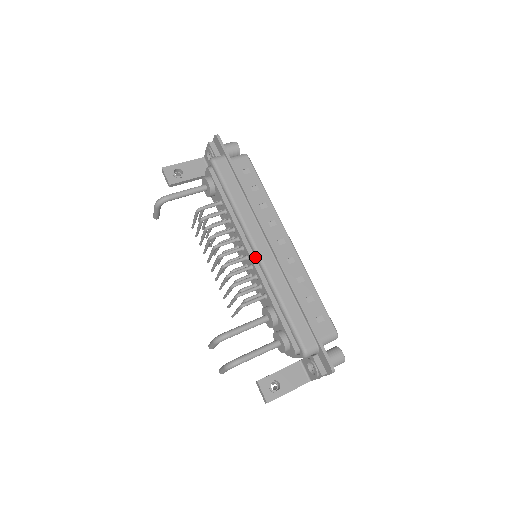
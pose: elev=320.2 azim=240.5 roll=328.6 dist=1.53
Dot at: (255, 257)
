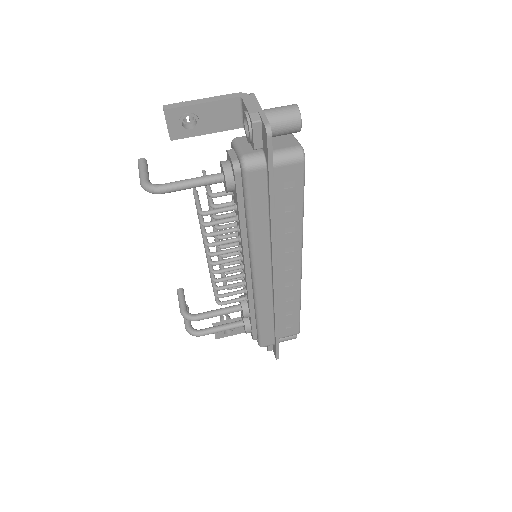
Dot at: (251, 276)
